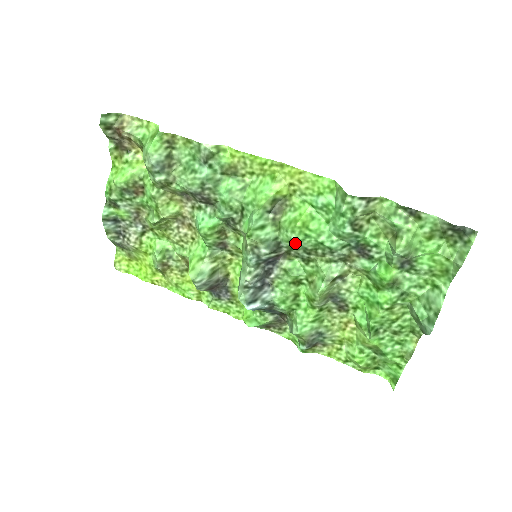
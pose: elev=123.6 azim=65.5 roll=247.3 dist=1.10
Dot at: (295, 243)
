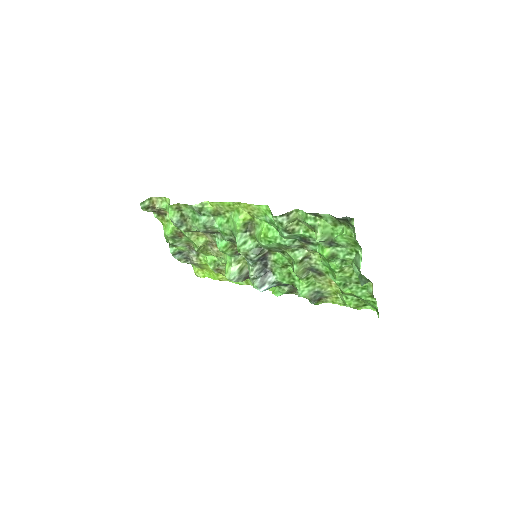
Dot at: (267, 246)
